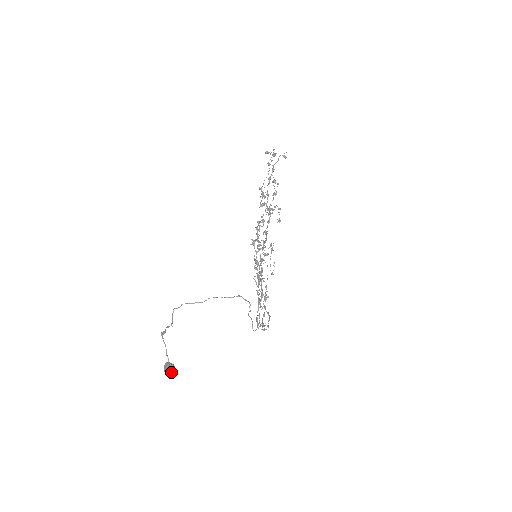
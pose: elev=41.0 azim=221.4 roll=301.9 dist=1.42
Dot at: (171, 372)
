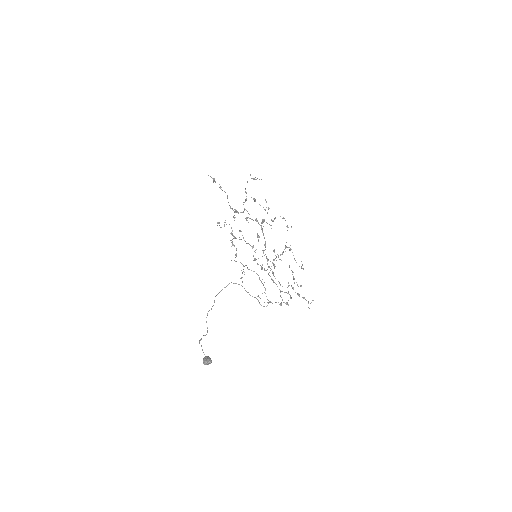
Dot at: (205, 361)
